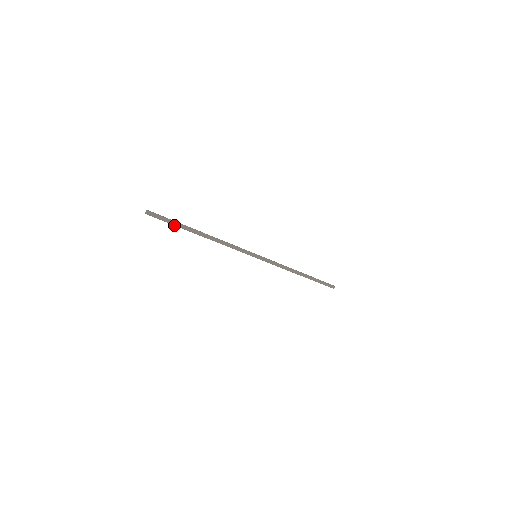
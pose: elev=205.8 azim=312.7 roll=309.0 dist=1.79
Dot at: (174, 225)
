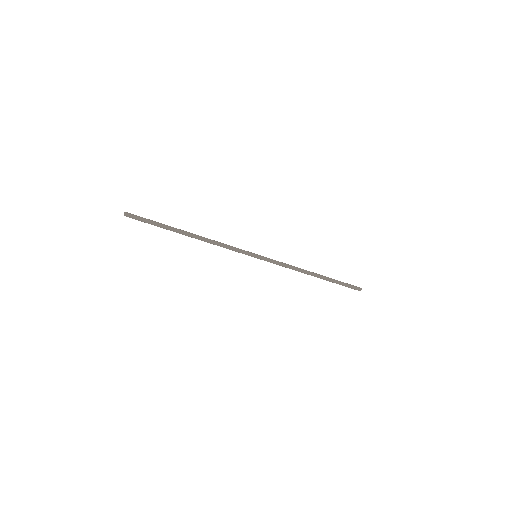
Dot at: occluded
